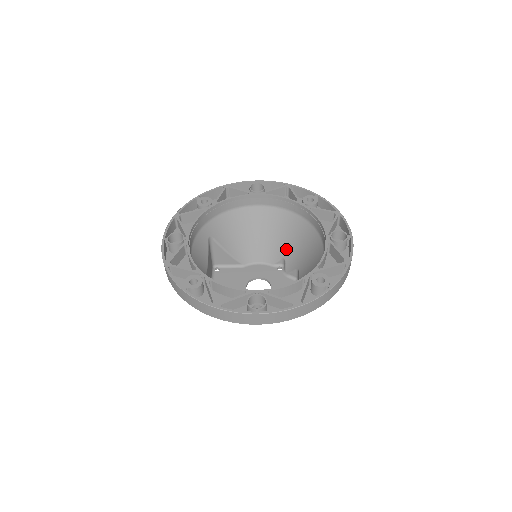
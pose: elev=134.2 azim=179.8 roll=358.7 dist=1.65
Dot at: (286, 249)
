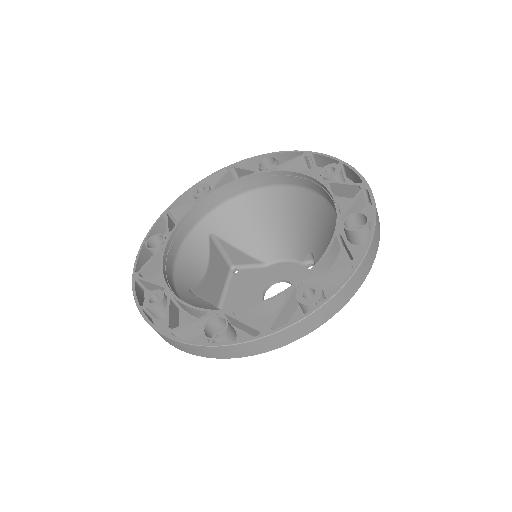
Dot at: (312, 241)
